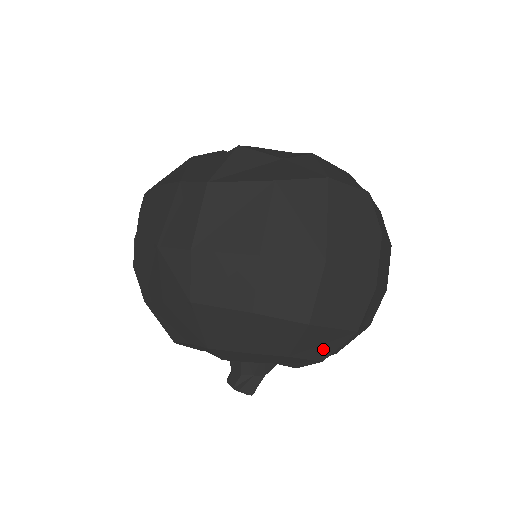
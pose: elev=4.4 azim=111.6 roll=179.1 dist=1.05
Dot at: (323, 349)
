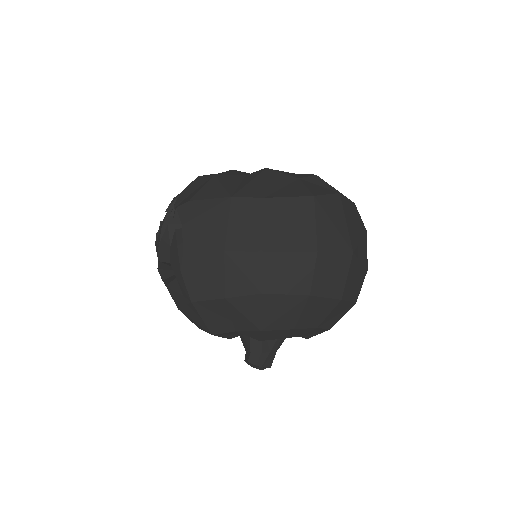
Dot at: (335, 319)
